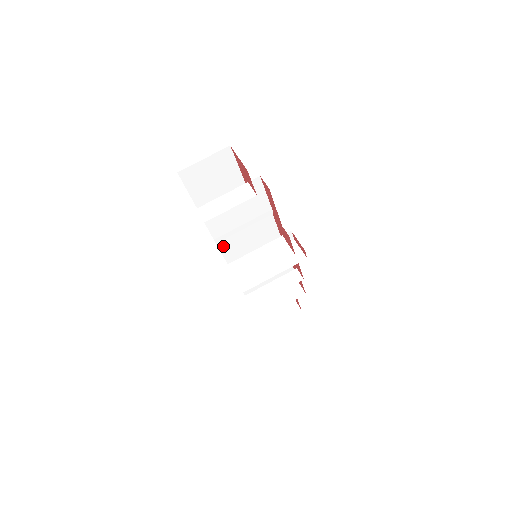
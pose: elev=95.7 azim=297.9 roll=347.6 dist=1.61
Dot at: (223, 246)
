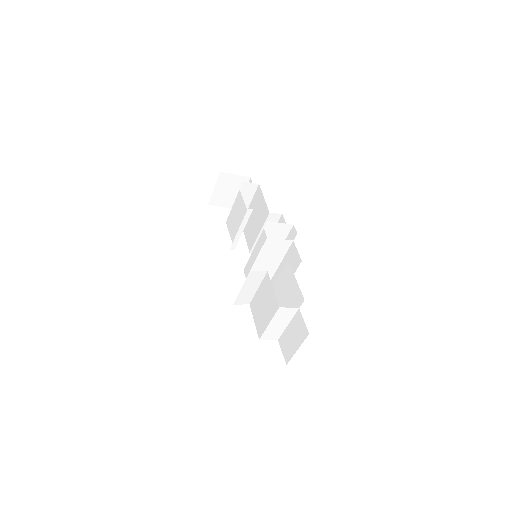
Dot at: occluded
